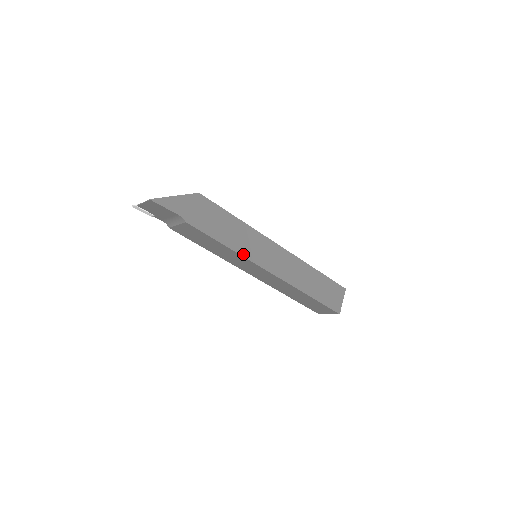
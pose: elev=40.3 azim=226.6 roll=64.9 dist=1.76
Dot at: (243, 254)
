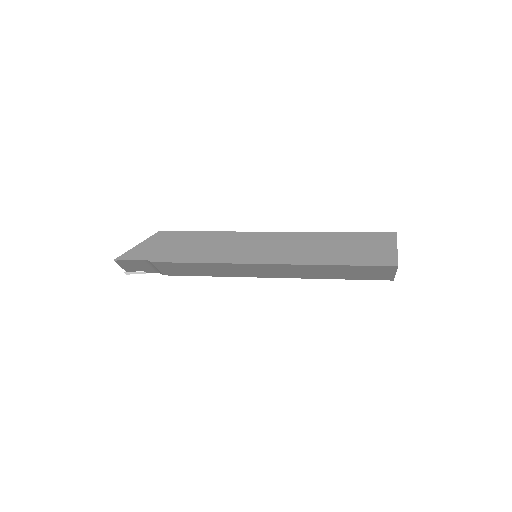
Dot at: (223, 261)
